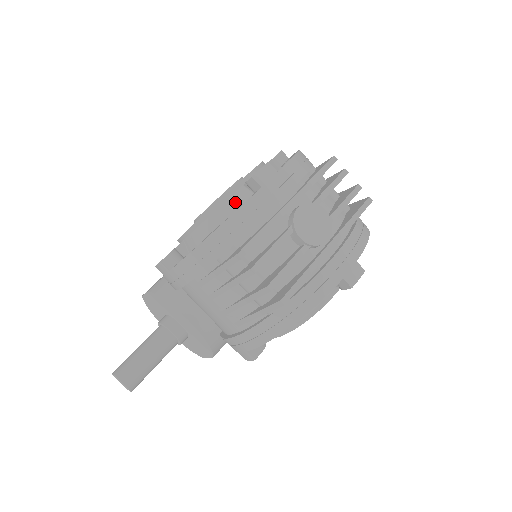
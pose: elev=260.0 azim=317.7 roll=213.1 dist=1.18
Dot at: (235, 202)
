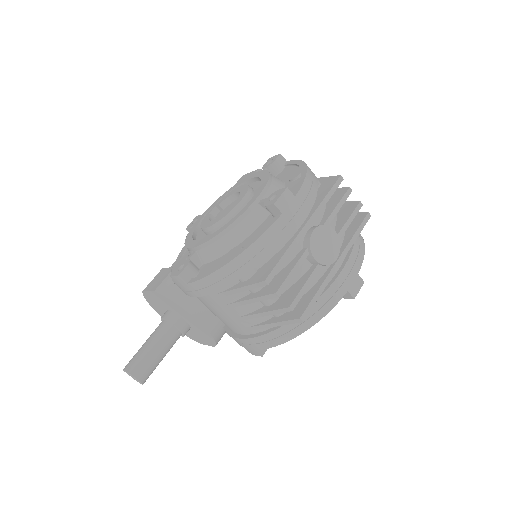
Dot at: (252, 221)
